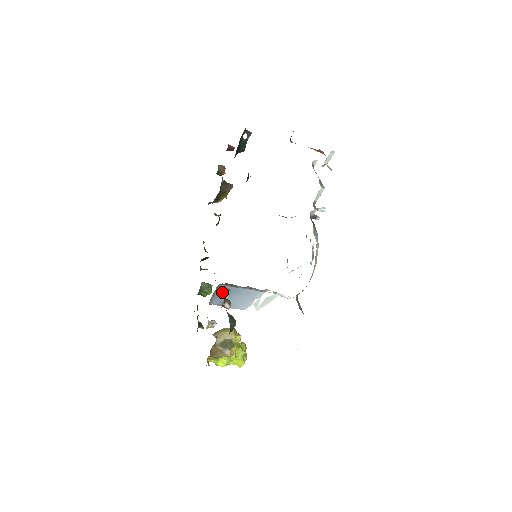
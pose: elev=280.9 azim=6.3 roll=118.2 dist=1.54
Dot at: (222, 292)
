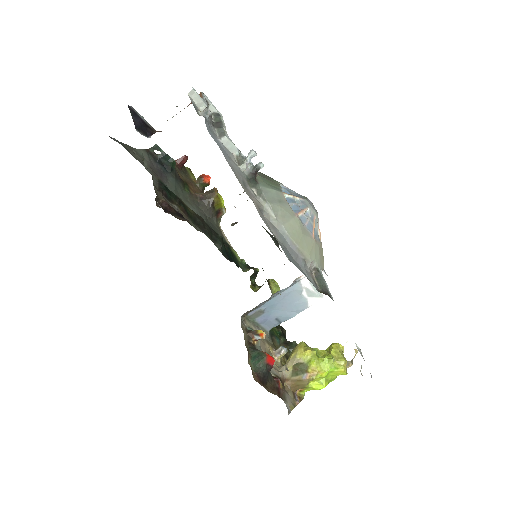
Dot at: (261, 316)
